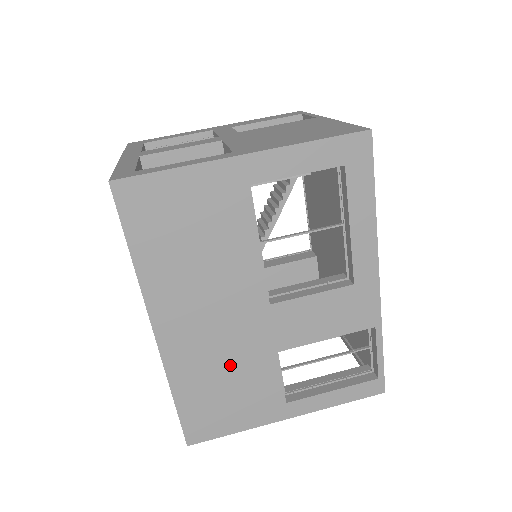
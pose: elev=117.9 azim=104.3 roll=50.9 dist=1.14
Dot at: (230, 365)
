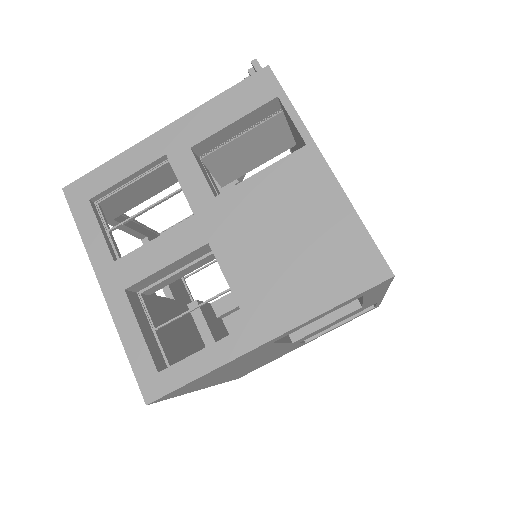
Dot at: (264, 361)
